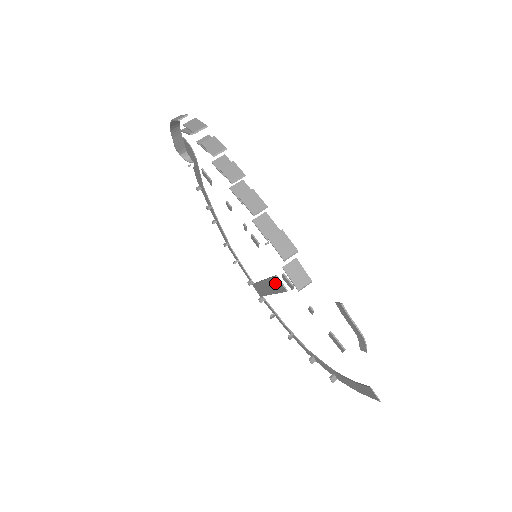
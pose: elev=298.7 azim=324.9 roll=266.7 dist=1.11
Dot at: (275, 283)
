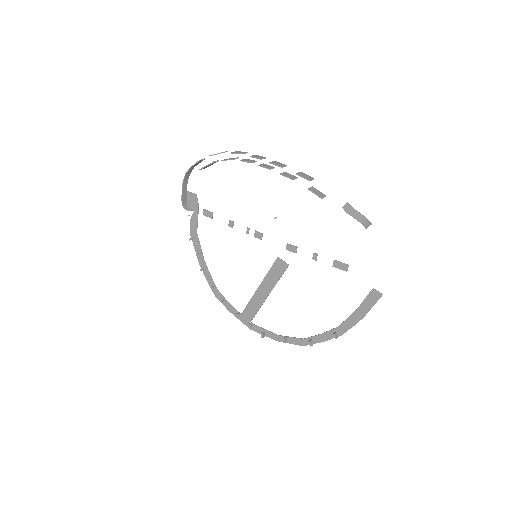
Dot at: (275, 271)
